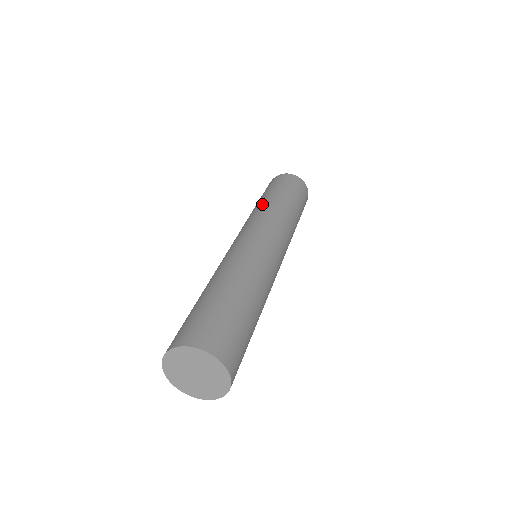
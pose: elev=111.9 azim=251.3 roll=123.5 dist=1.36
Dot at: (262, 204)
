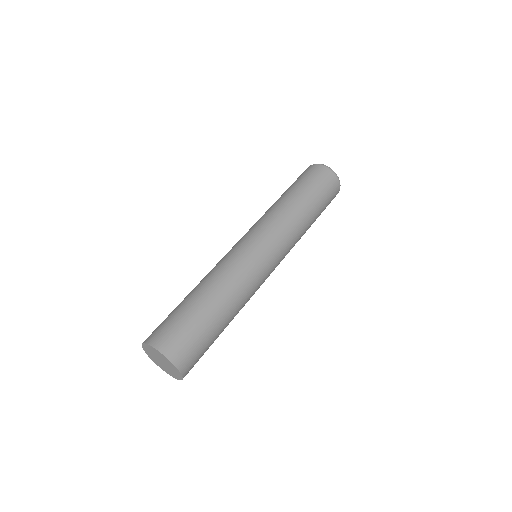
Dot at: (277, 203)
